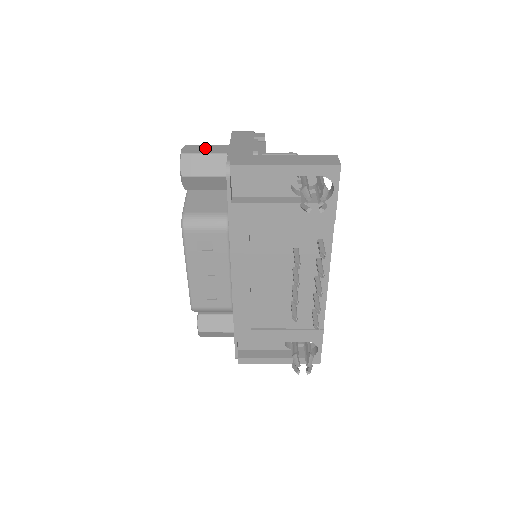
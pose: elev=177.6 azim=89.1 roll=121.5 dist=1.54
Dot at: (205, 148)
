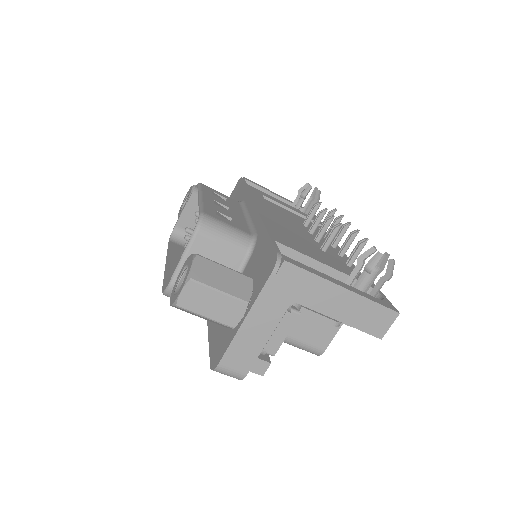
Dot at: occluded
